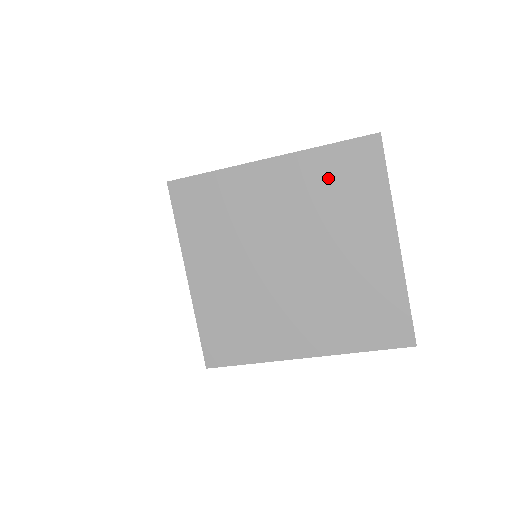
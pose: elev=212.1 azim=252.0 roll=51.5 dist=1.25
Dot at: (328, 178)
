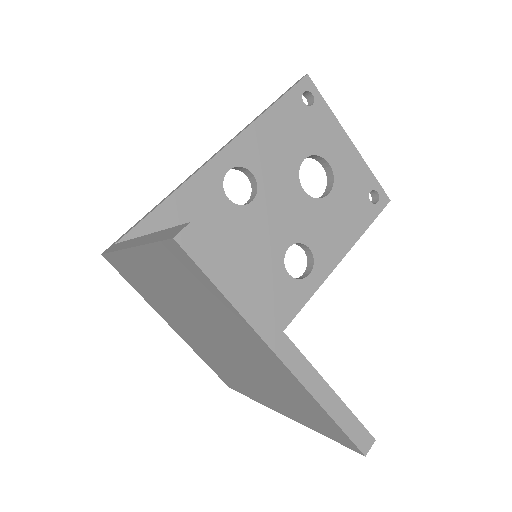
Dot at: (177, 278)
